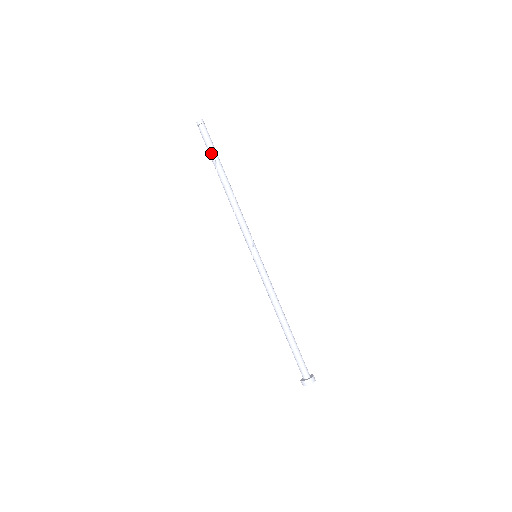
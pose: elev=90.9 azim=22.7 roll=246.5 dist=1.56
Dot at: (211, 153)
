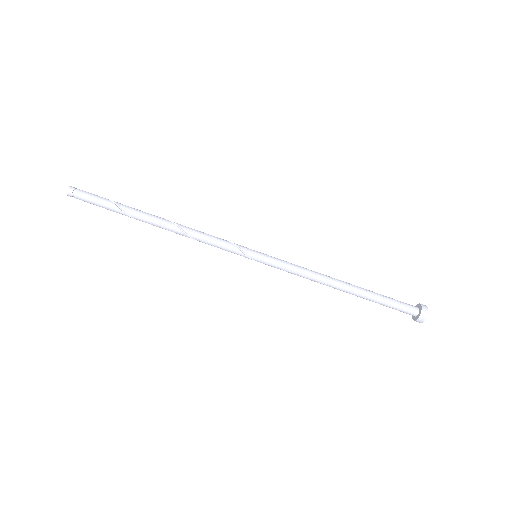
Dot at: (112, 210)
